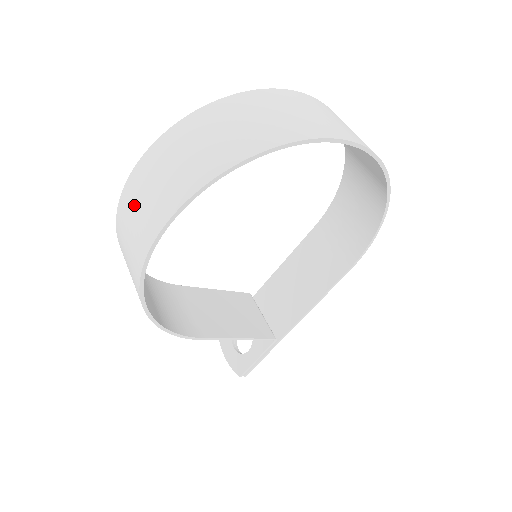
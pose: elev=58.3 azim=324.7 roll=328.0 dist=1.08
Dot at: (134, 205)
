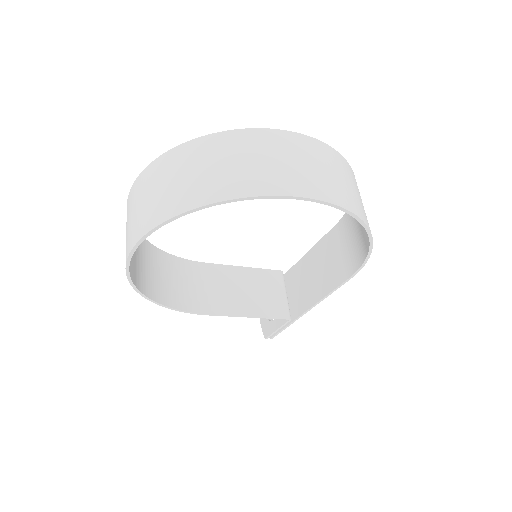
Dot at: (127, 223)
